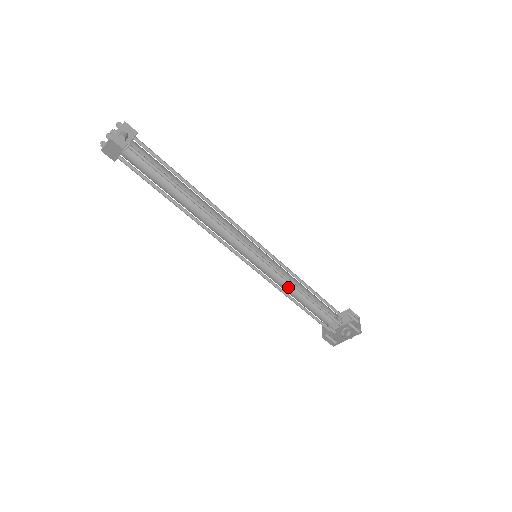
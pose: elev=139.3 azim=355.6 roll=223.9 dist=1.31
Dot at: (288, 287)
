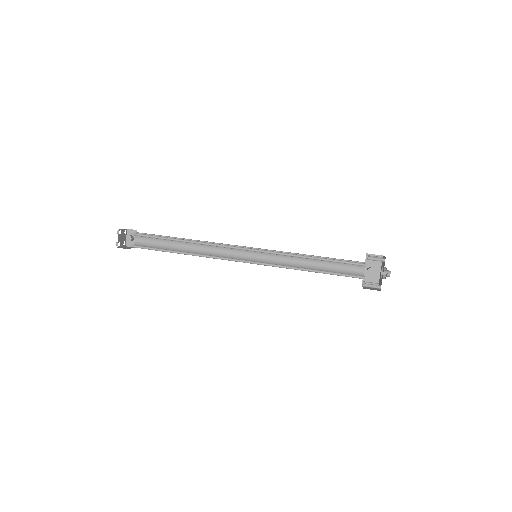
Dot at: (302, 267)
